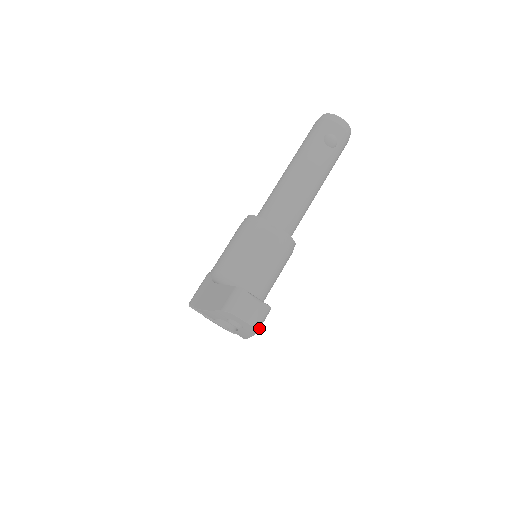
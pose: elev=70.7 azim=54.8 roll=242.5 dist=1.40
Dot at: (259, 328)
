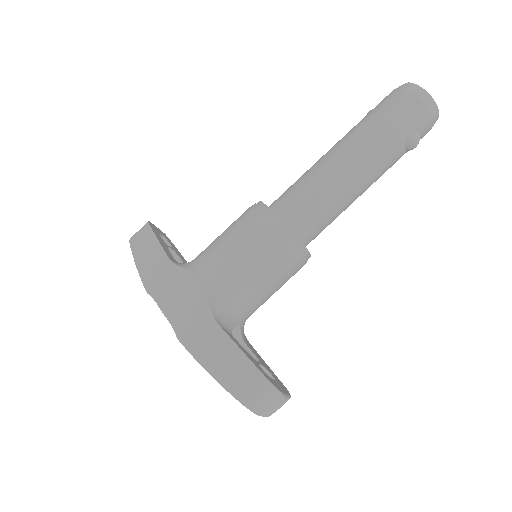
Dot at: occluded
